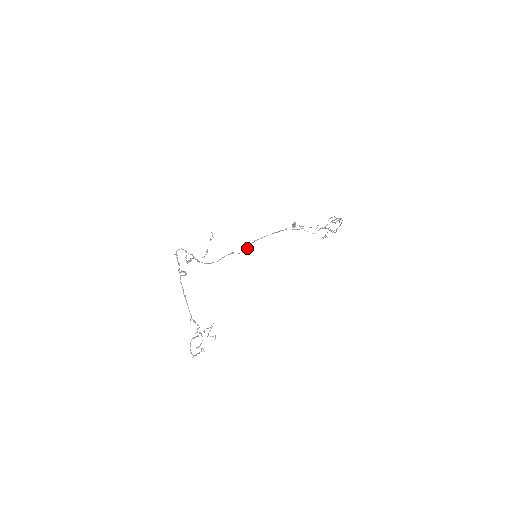
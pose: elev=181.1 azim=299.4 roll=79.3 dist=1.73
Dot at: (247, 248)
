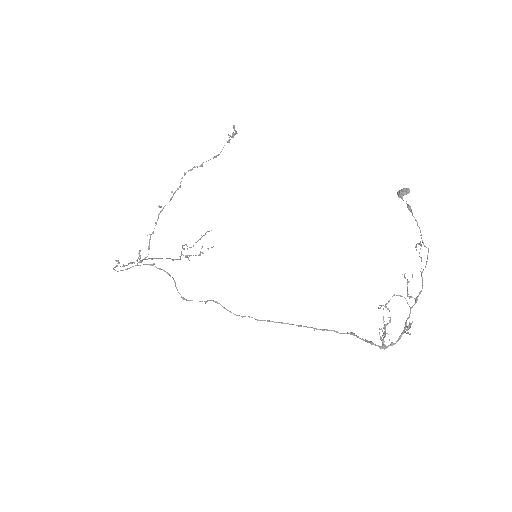
Dot at: (205, 301)
